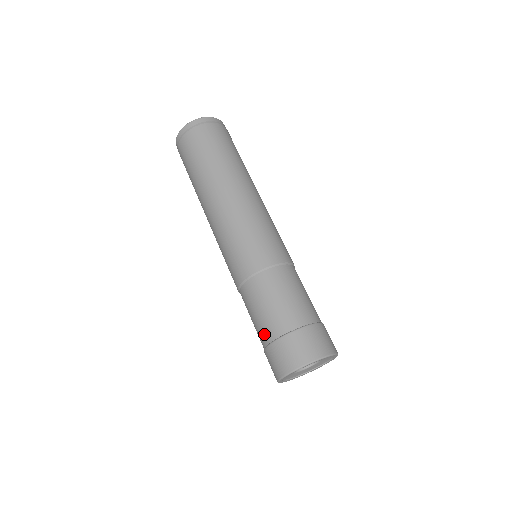
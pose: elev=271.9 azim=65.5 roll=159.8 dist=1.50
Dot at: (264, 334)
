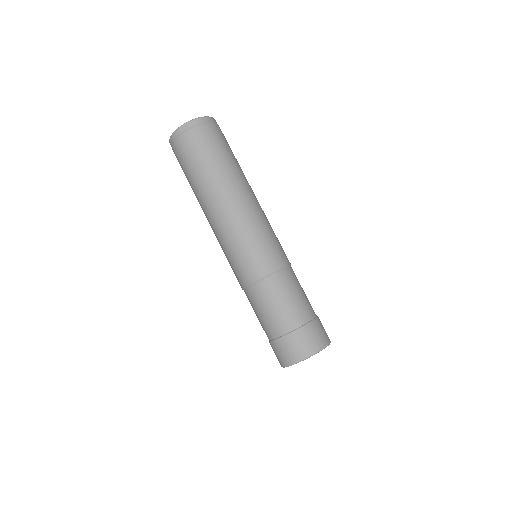
Dot at: (269, 331)
